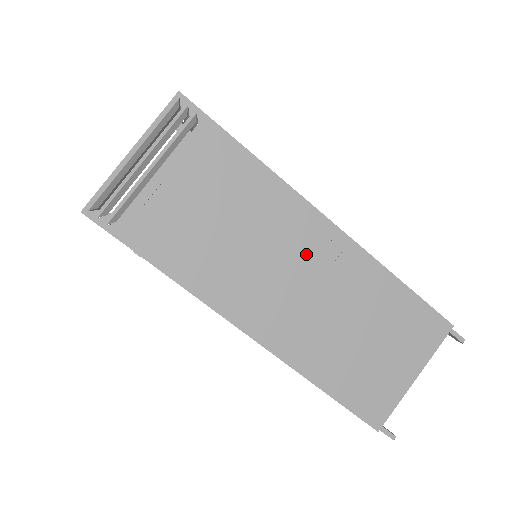
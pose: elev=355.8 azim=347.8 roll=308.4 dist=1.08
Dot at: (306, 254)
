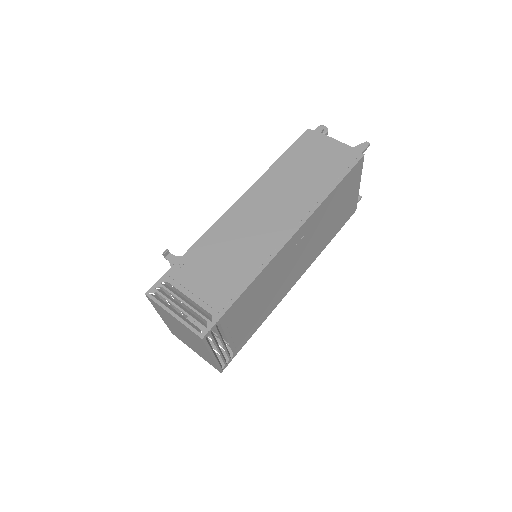
Dot at: (294, 251)
